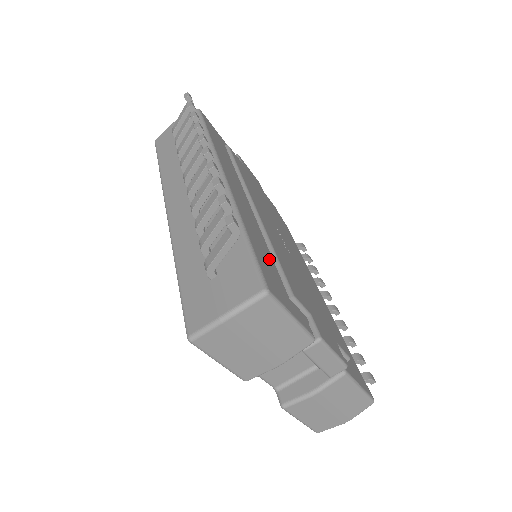
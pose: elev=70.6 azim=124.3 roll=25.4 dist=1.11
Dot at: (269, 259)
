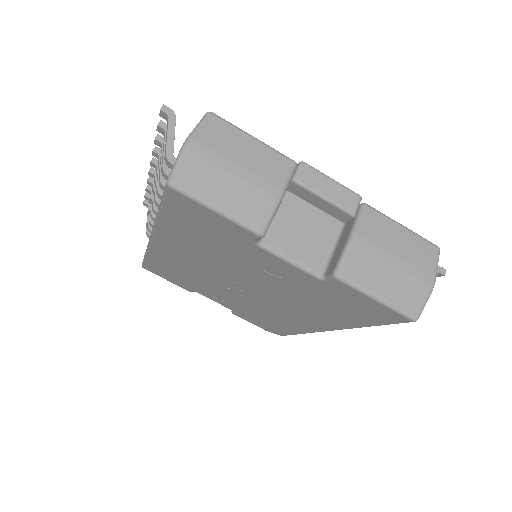
Dot at: occluded
